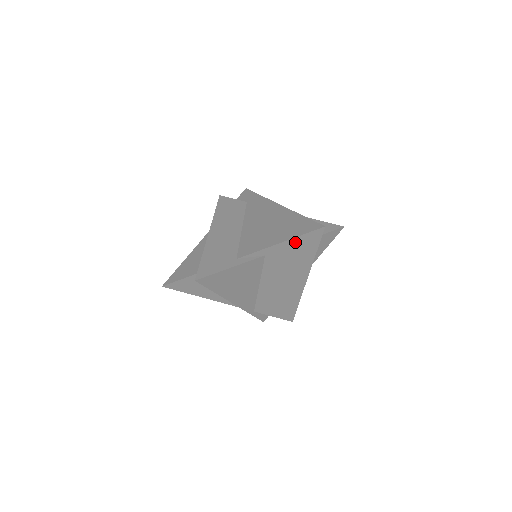
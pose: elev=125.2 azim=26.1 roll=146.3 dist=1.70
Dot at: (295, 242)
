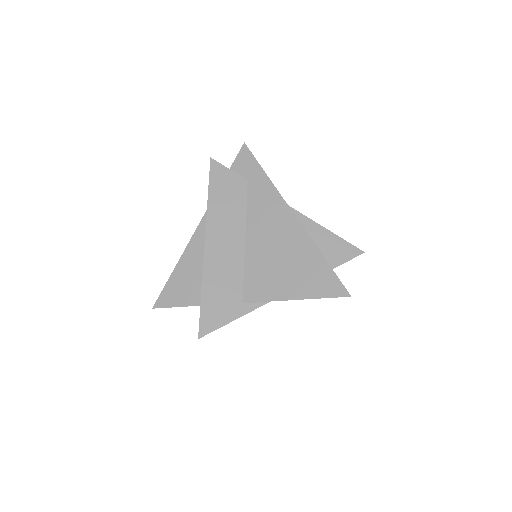
Dot at: occluded
